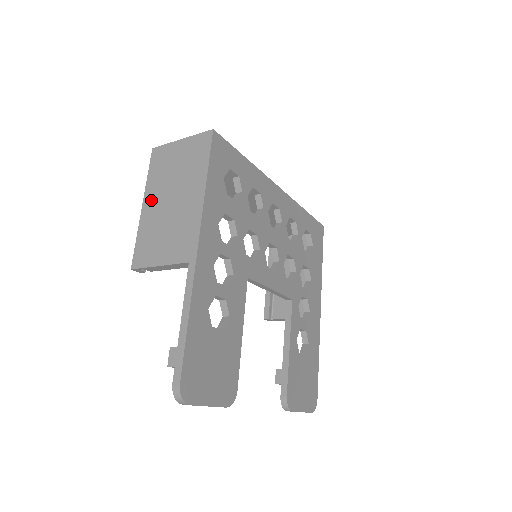
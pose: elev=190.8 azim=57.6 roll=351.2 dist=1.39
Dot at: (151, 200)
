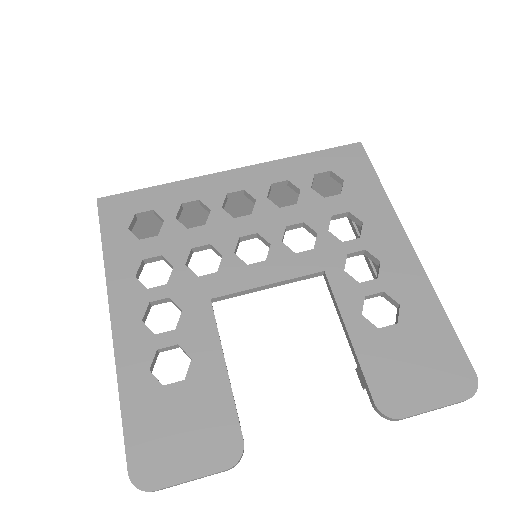
Dot at: occluded
